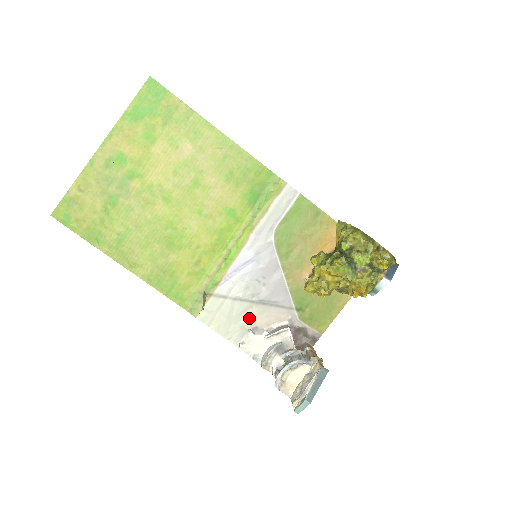
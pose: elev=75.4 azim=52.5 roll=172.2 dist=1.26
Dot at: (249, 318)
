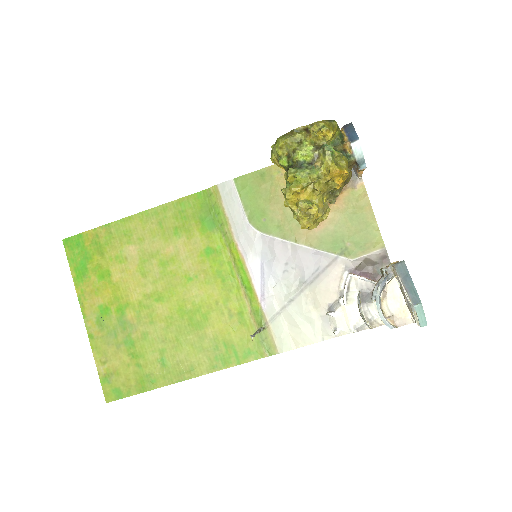
Dot at: (315, 305)
